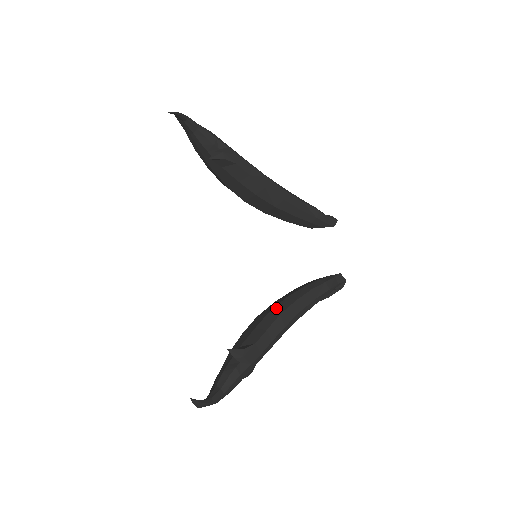
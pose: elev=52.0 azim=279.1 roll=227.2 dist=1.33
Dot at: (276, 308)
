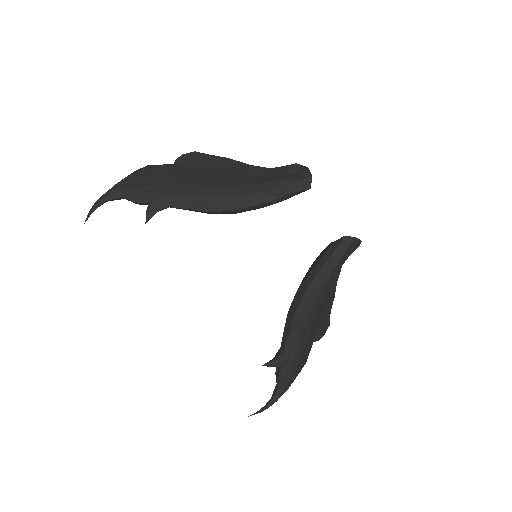
Dot at: (290, 308)
